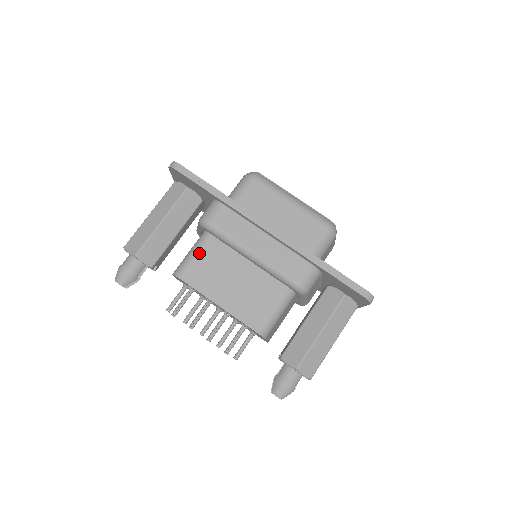
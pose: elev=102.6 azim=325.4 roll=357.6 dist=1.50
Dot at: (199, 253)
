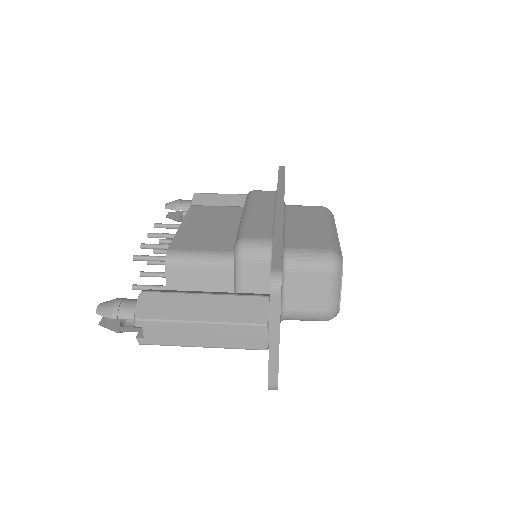
Dot at: (223, 207)
